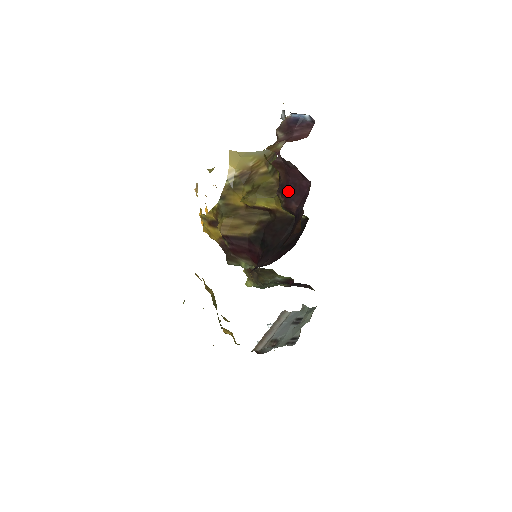
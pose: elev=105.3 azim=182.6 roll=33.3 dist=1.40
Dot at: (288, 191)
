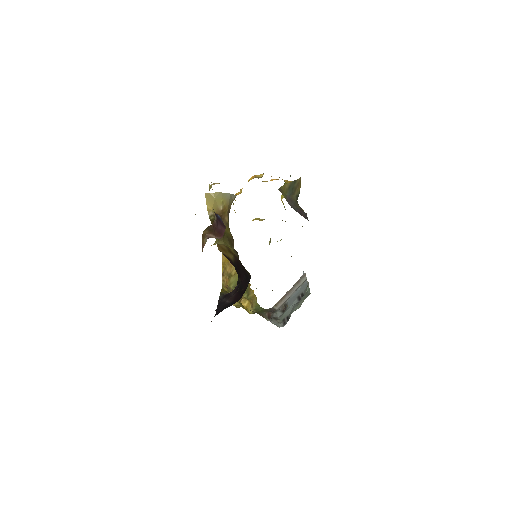
Dot at: occluded
